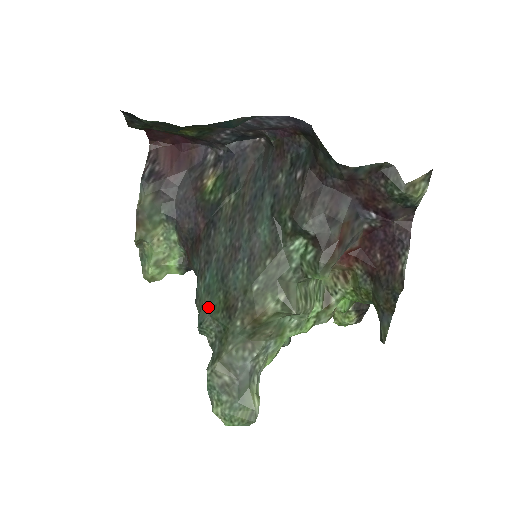
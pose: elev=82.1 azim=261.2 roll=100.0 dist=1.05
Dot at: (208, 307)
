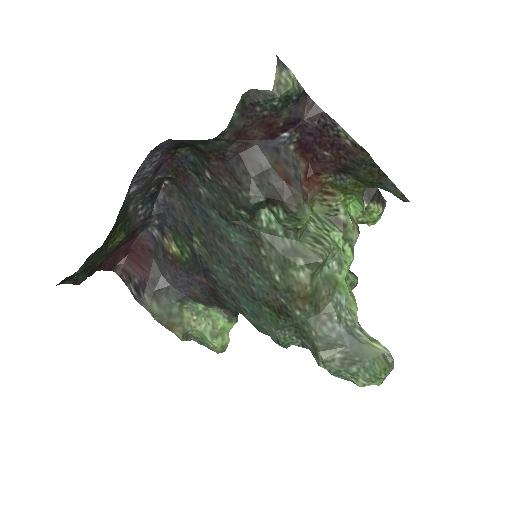
Dot at: (269, 326)
